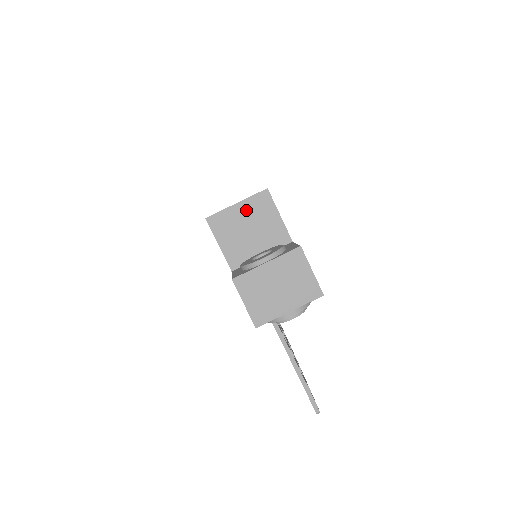
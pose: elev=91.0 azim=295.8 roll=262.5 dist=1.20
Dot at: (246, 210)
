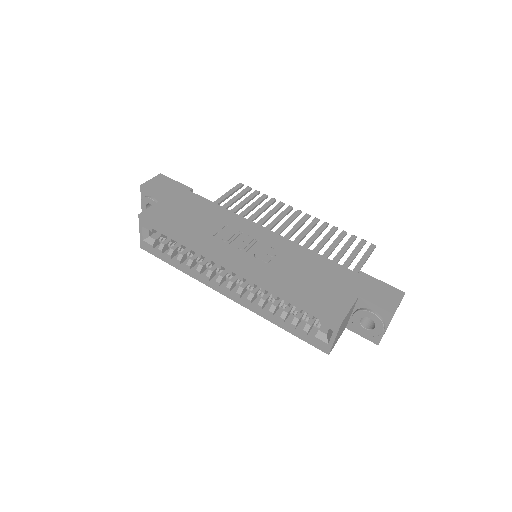
Dot at: (339, 332)
